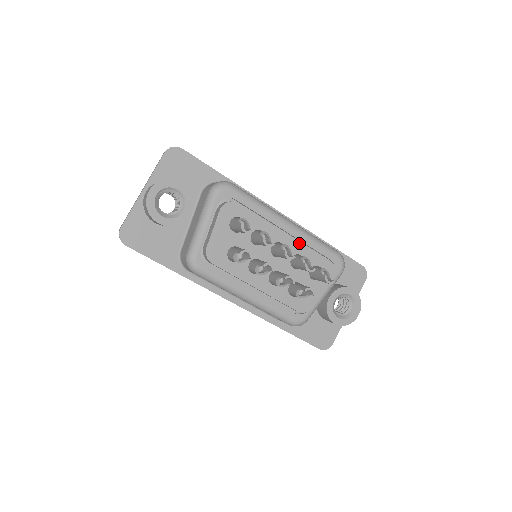
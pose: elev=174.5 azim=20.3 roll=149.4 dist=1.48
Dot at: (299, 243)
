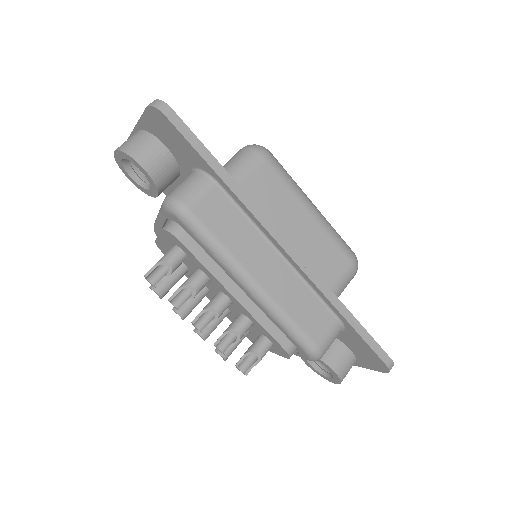
Dot at: (249, 313)
